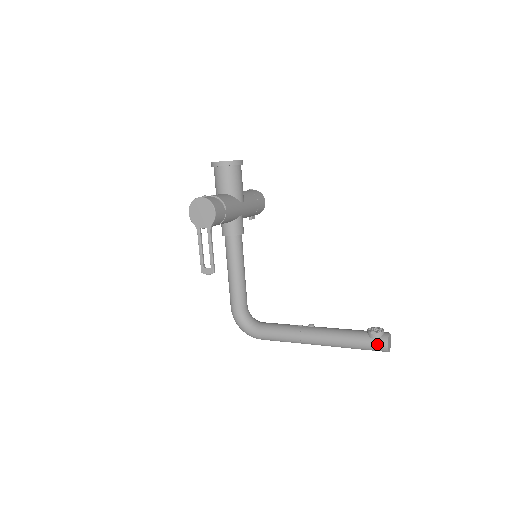
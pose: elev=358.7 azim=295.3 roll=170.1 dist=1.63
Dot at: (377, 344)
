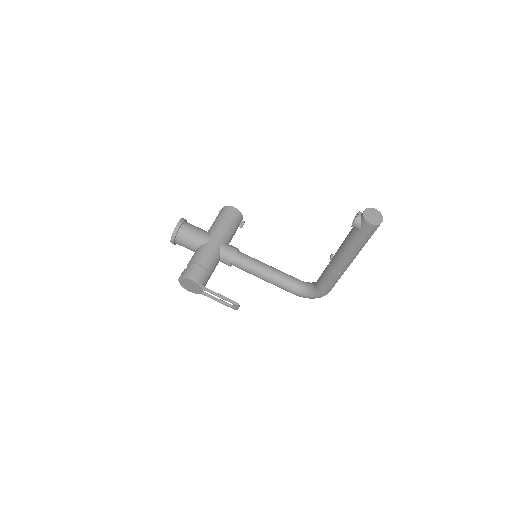
Dot at: (365, 230)
